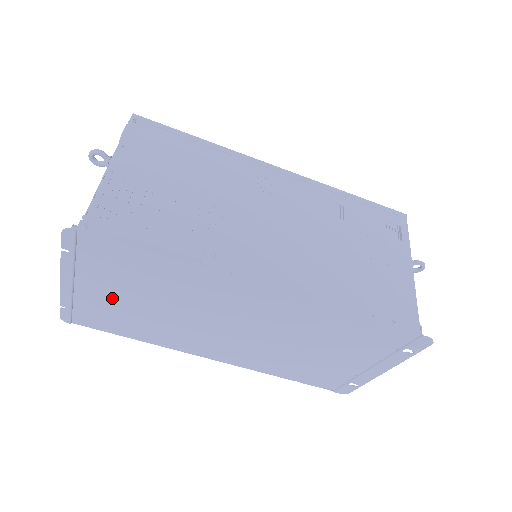
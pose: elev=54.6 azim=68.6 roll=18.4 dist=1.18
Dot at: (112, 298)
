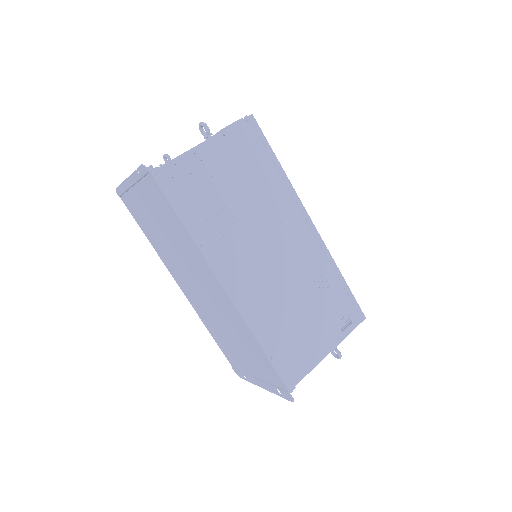
Dot at: (147, 211)
